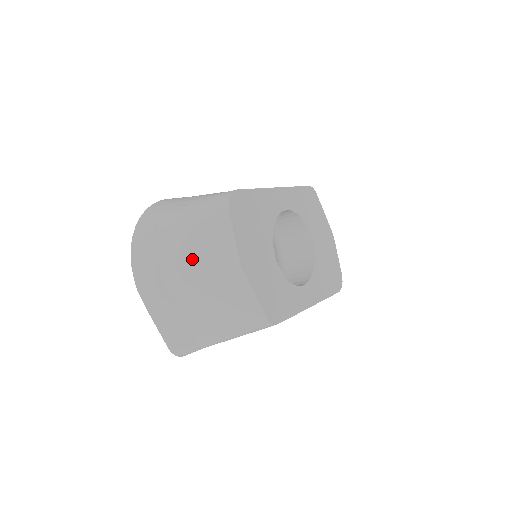
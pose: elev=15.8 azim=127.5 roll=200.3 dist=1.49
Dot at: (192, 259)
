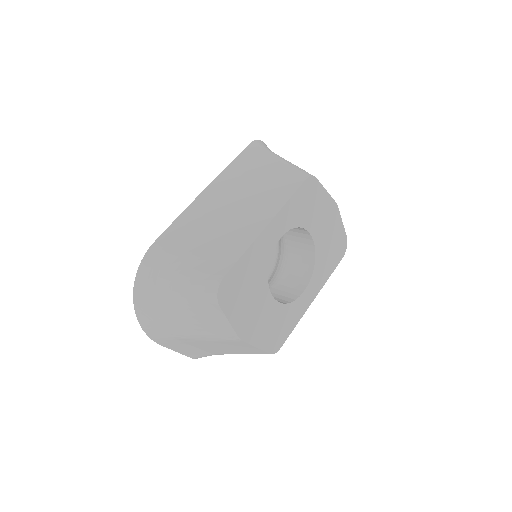
Dot at: (194, 330)
